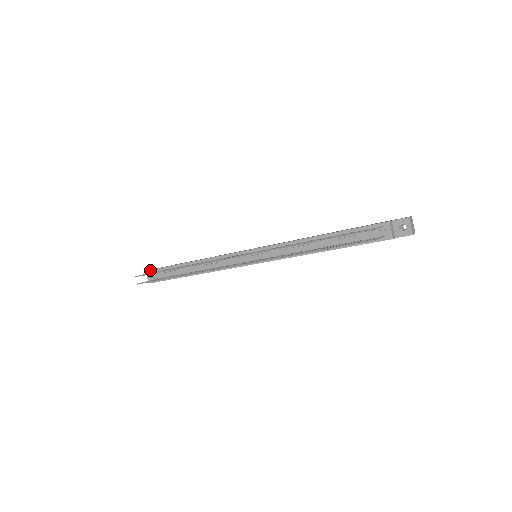
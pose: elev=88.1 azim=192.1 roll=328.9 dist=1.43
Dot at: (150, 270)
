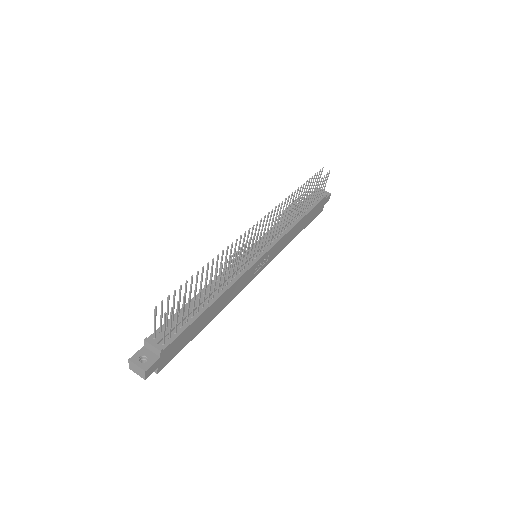
Dot at: occluded
